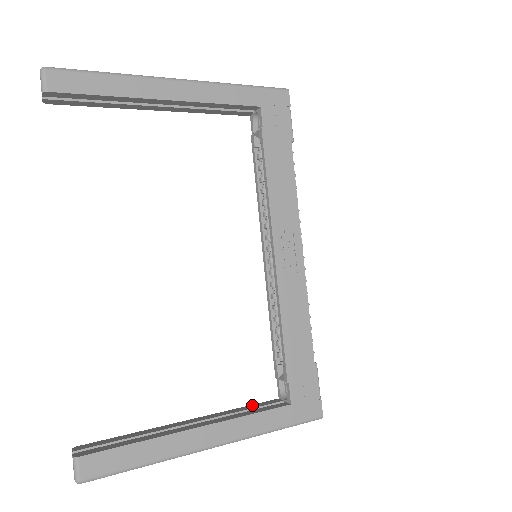
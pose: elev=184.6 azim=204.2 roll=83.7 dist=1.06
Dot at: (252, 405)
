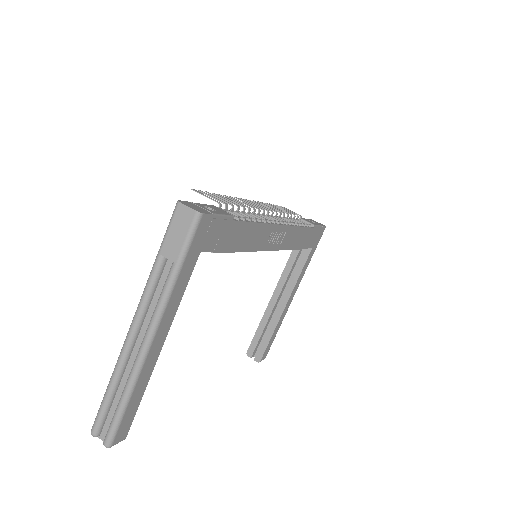
Dot at: (290, 260)
